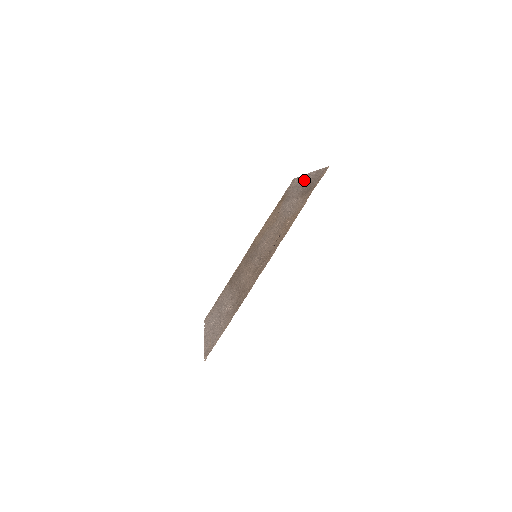
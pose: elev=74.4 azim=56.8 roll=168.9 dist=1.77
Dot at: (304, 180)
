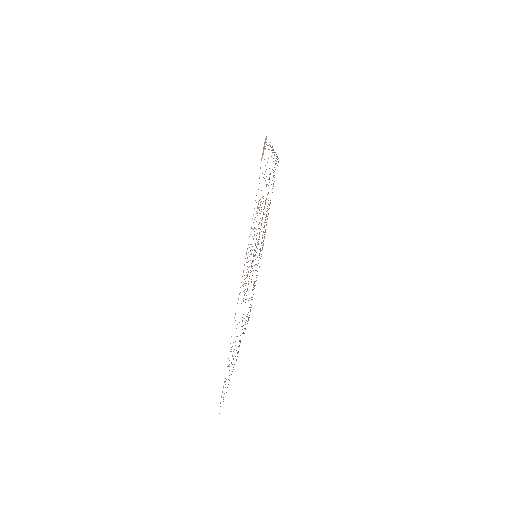
Dot at: (264, 238)
